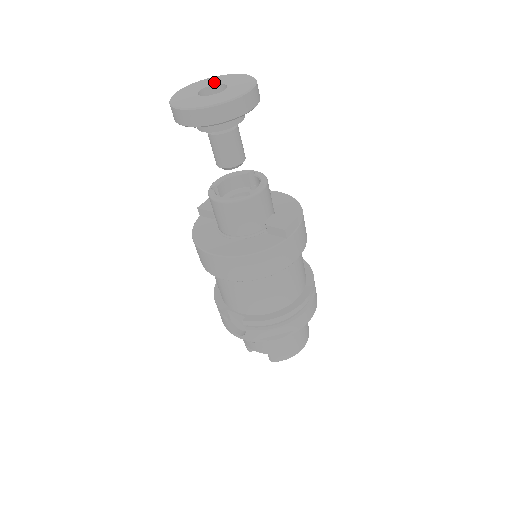
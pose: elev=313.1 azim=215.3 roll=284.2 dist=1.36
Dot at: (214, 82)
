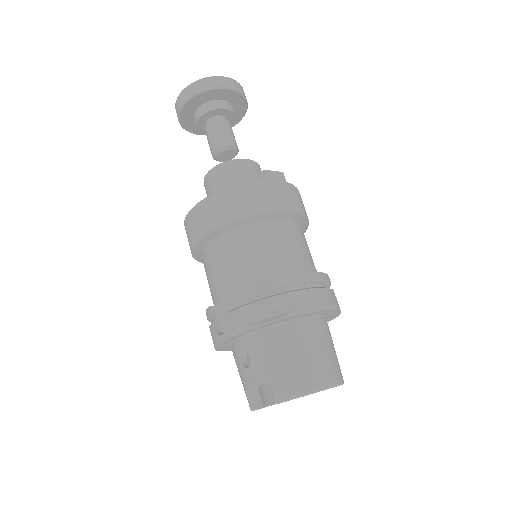
Dot at: occluded
